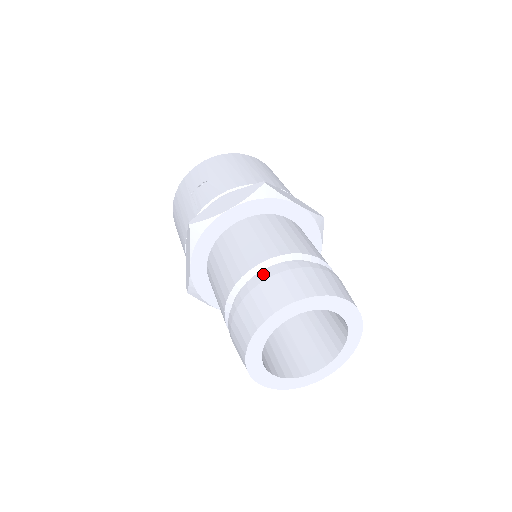
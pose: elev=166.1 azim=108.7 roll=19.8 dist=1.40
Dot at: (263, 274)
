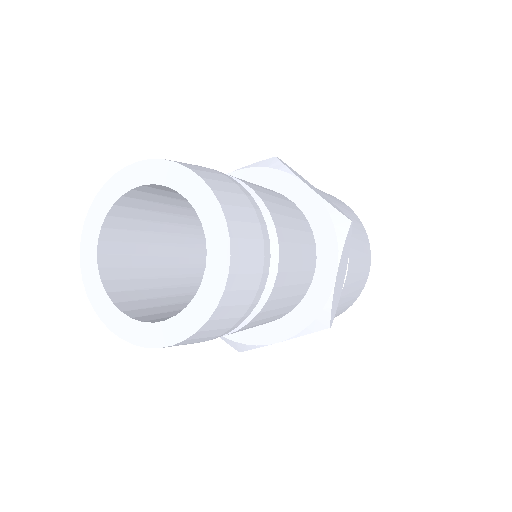
Dot at: occluded
